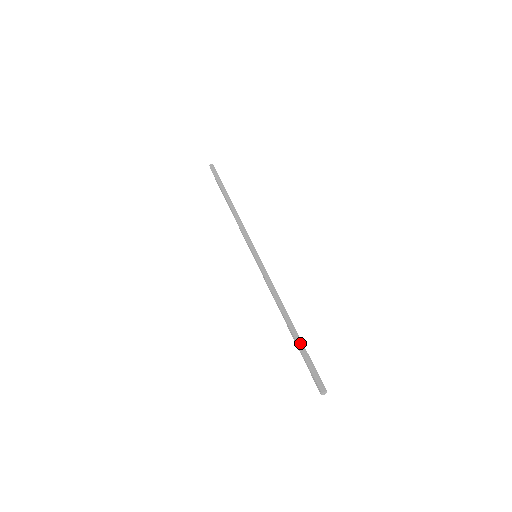
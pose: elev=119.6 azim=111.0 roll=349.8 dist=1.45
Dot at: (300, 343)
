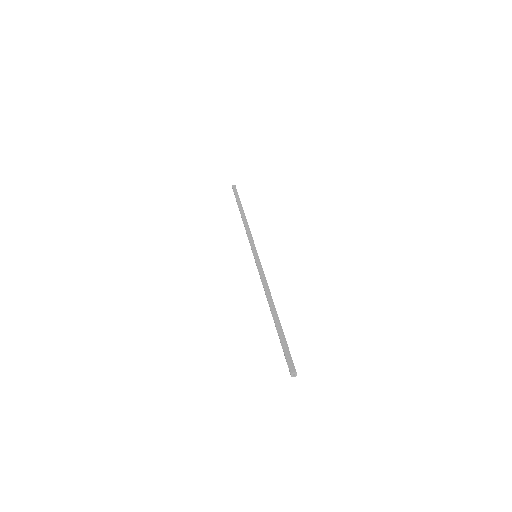
Dot at: (279, 328)
